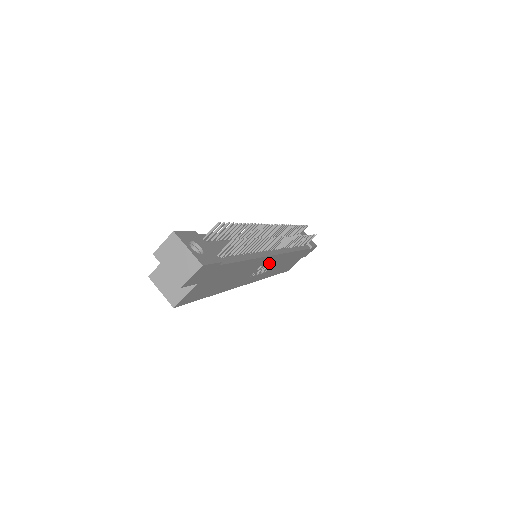
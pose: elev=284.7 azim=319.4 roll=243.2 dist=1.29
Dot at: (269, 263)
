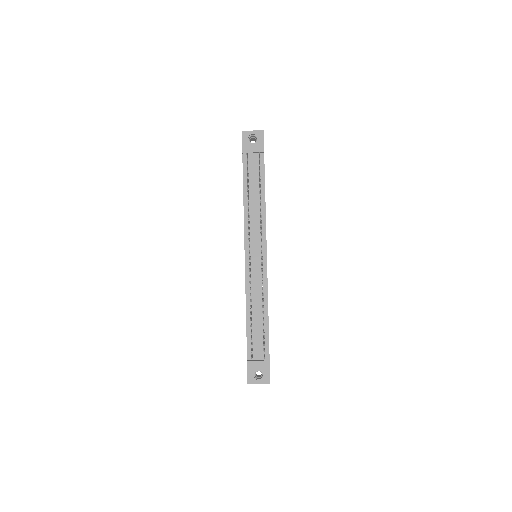
Dot at: occluded
